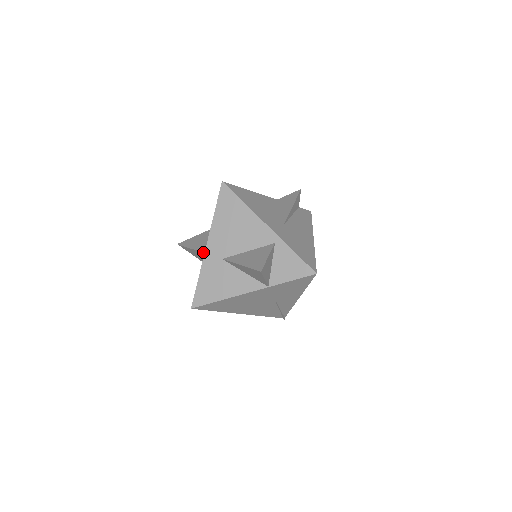
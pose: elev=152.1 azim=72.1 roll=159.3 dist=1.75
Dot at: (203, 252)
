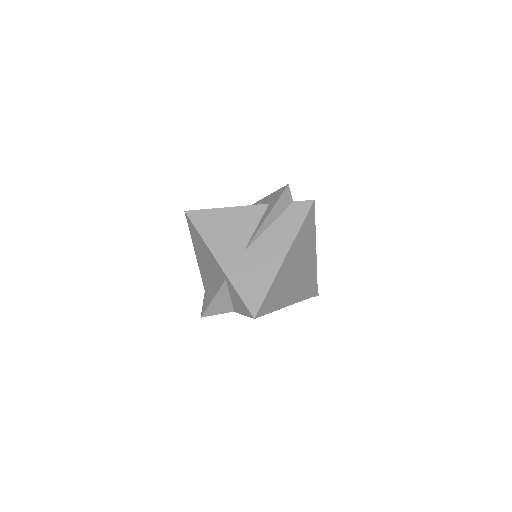
Dot at: occluded
